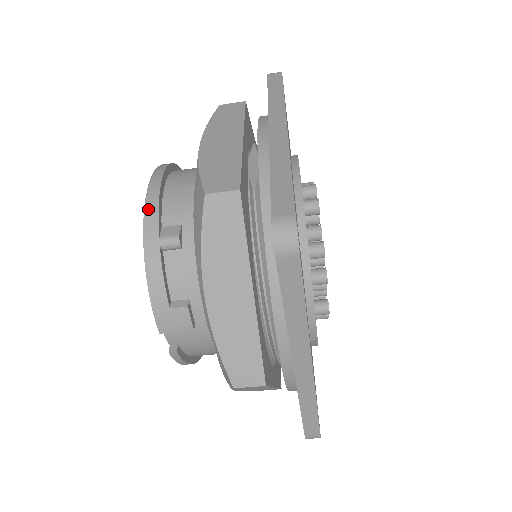
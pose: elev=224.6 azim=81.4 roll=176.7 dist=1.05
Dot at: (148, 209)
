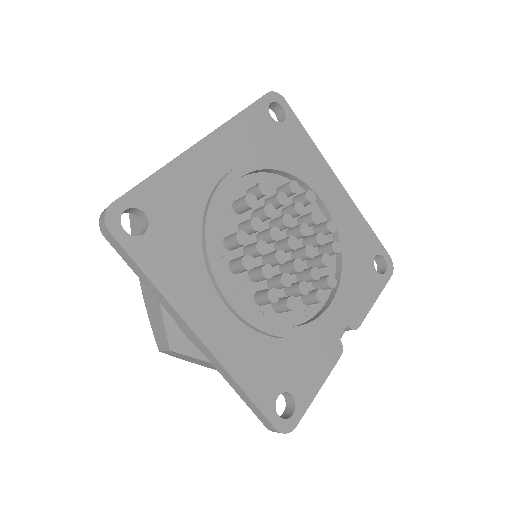
Dot at: occluded
